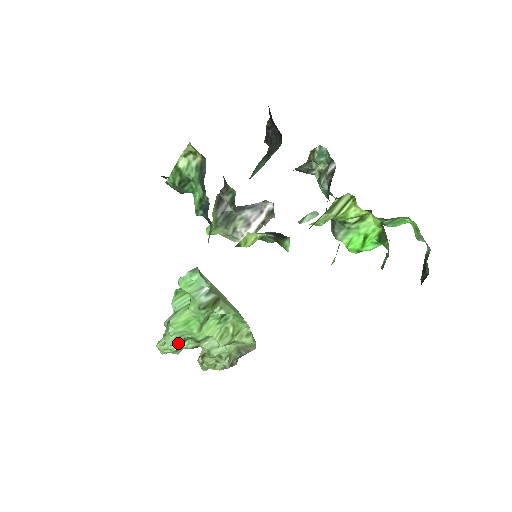
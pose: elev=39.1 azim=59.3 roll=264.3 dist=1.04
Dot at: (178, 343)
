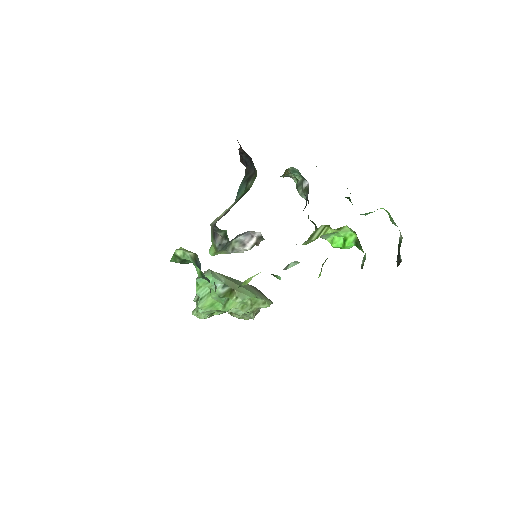
Dot at: (209, 315)
